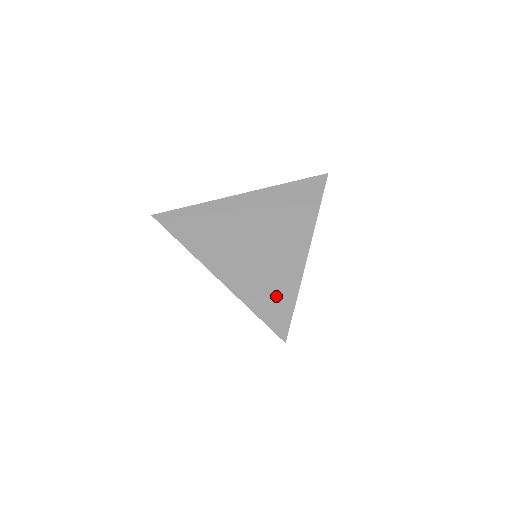
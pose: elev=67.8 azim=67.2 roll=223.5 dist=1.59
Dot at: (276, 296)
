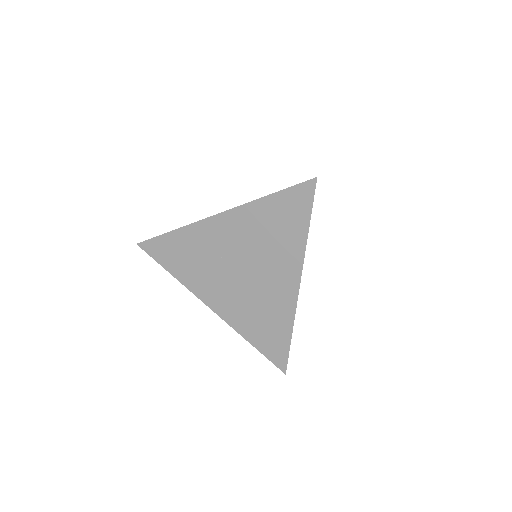
Dot at: (272, 333)
